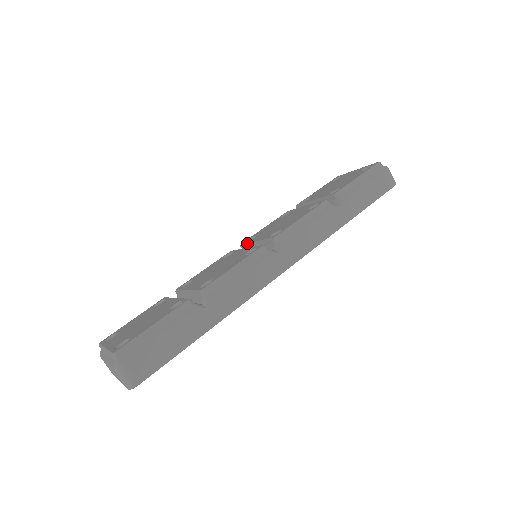
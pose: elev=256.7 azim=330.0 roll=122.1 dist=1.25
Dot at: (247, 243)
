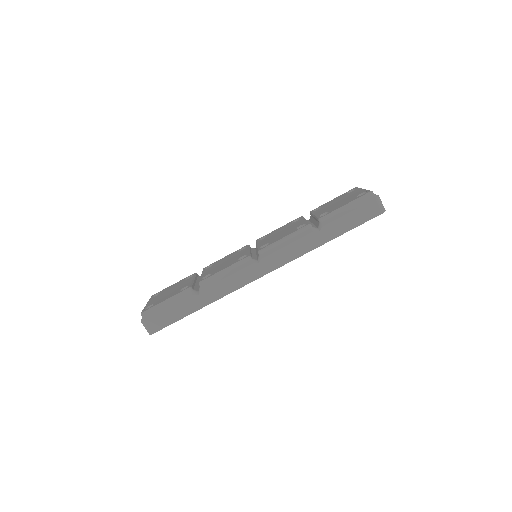
Dot at: (256, 243)
